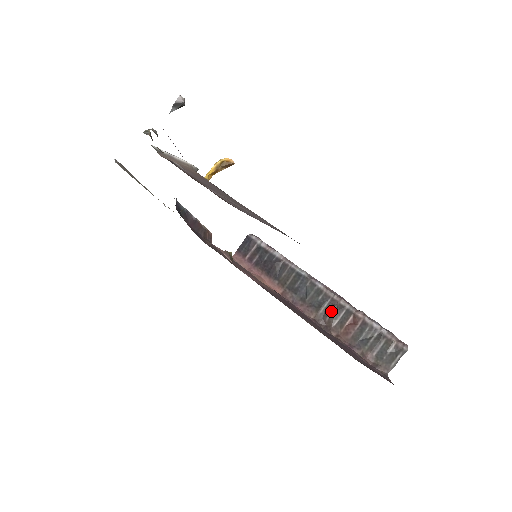
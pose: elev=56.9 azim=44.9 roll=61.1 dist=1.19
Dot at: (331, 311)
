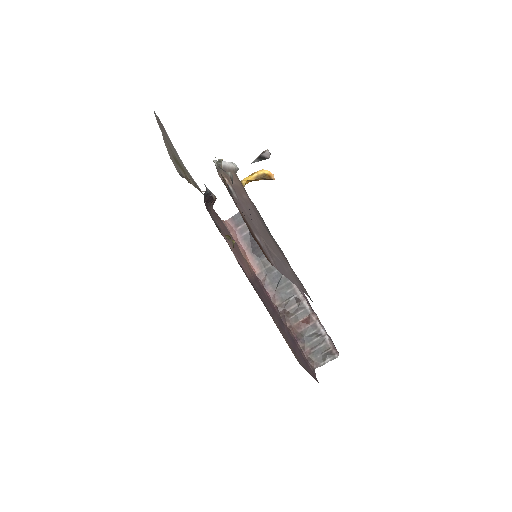
Dot at: (293, 306)
